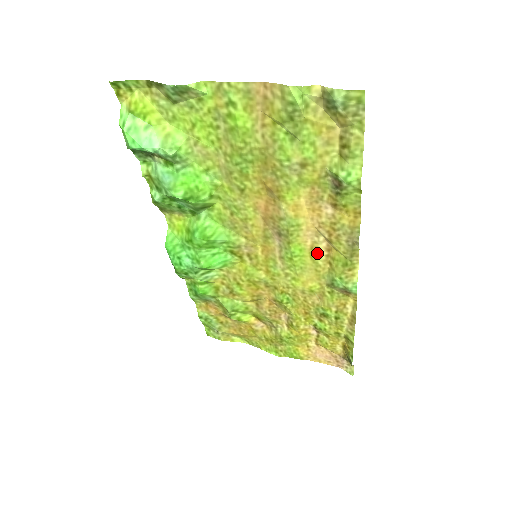
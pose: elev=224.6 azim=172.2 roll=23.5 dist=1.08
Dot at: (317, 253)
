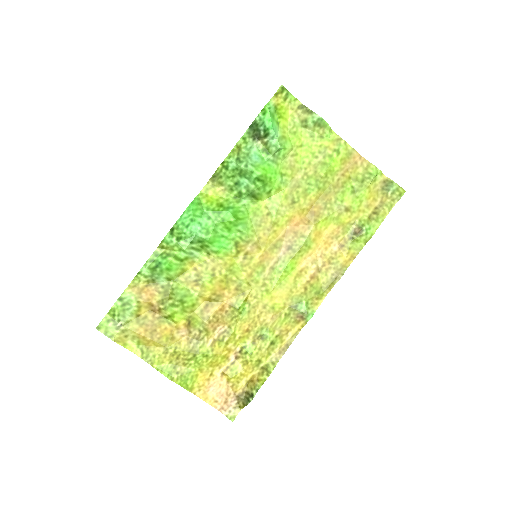
Dot at: (302, 276)
